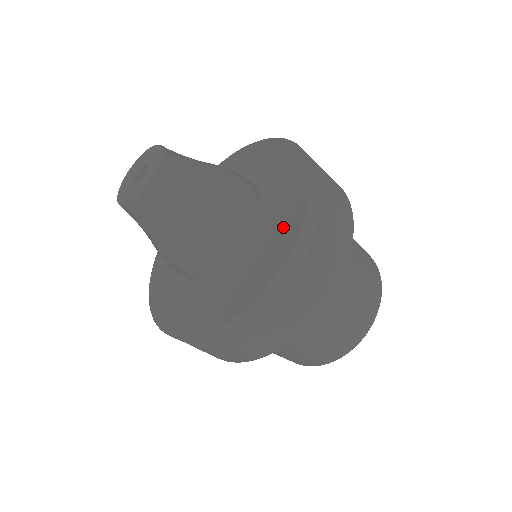
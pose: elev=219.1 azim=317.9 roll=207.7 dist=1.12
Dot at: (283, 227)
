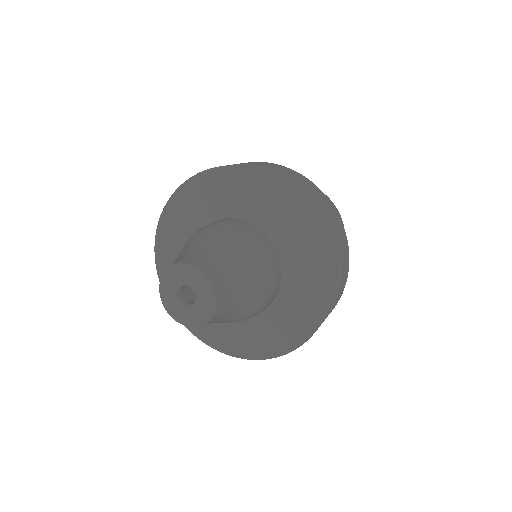
Dot at: (296, 322)
